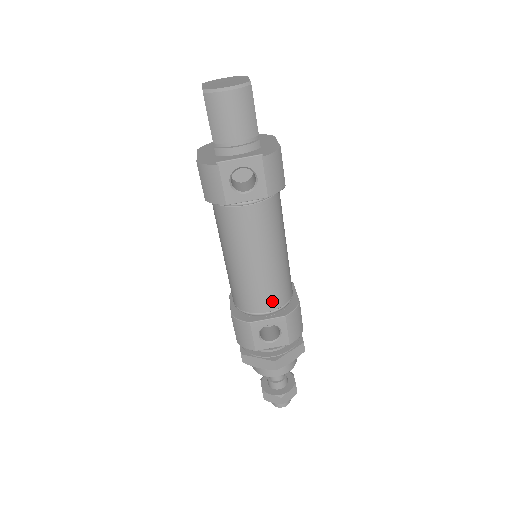
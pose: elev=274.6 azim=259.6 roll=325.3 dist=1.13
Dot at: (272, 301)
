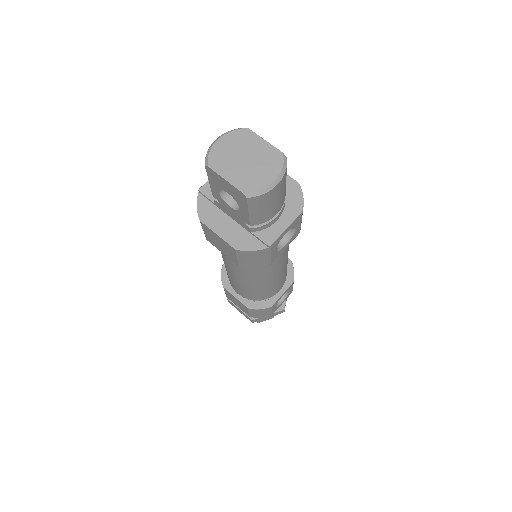
Dot at: (284, 281)
